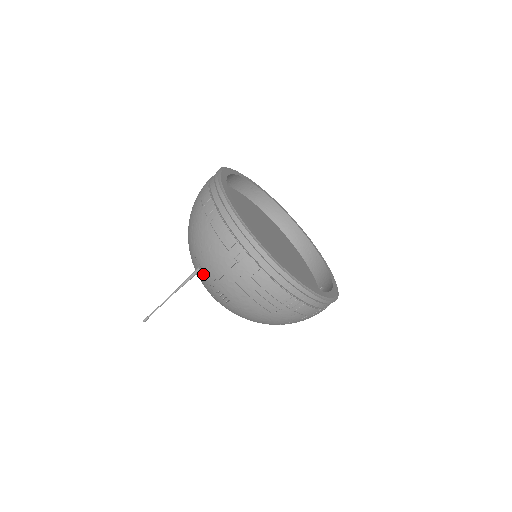
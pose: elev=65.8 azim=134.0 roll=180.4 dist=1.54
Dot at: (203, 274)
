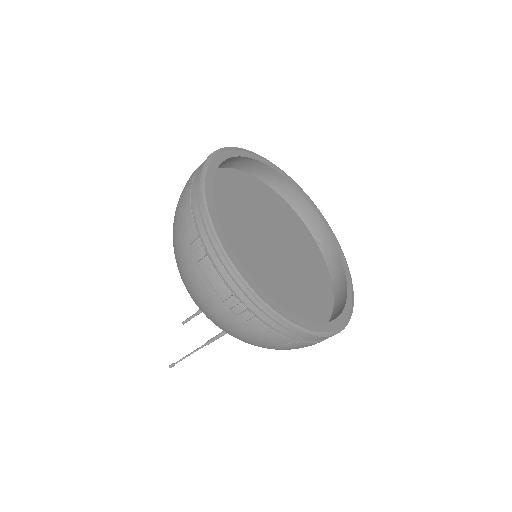
Dot at: occluded
